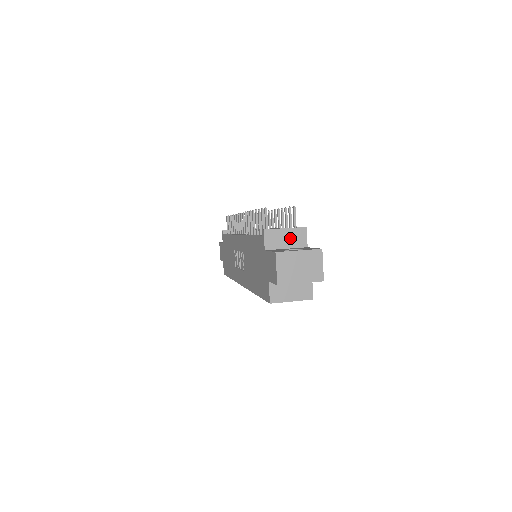
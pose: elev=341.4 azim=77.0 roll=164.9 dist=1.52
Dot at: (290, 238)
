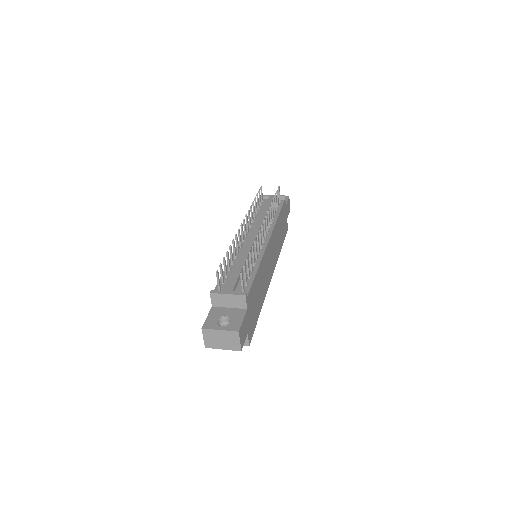
Dot at: (232, 301)
